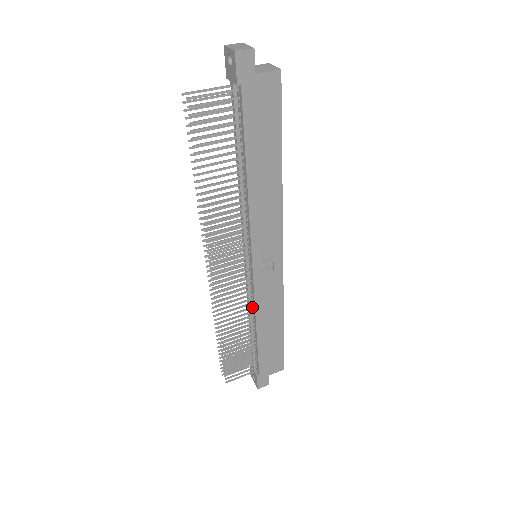
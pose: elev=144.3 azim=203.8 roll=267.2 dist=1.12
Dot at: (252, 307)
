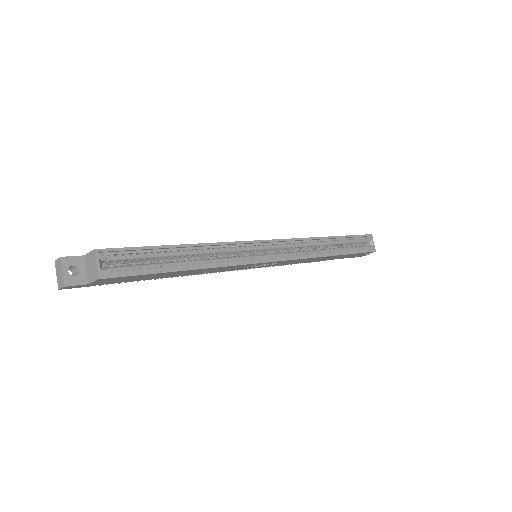
Dot at: occluded
